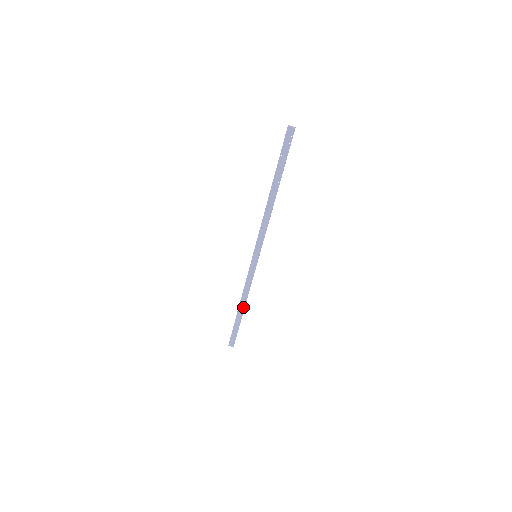
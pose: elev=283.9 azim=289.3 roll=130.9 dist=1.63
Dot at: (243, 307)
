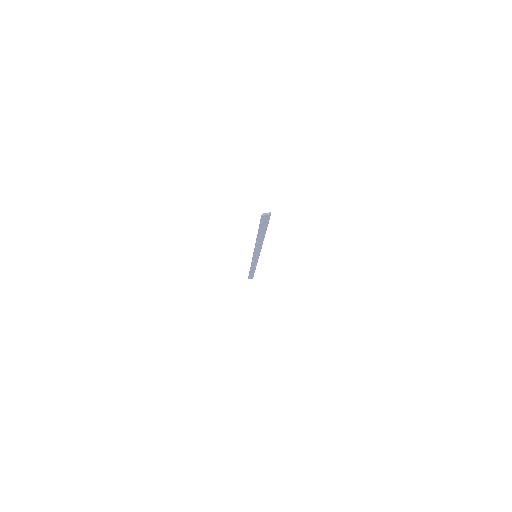
Dot at: (254, 269)
